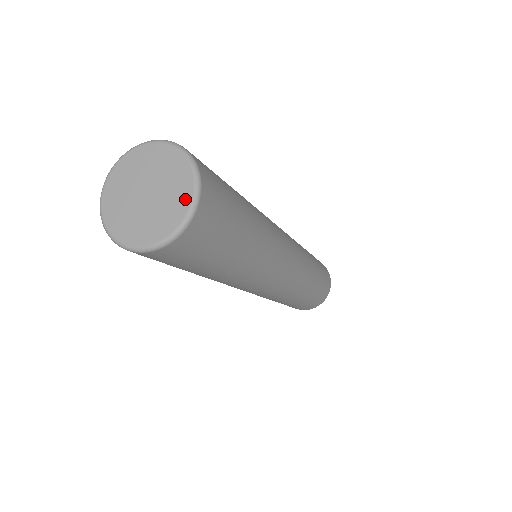
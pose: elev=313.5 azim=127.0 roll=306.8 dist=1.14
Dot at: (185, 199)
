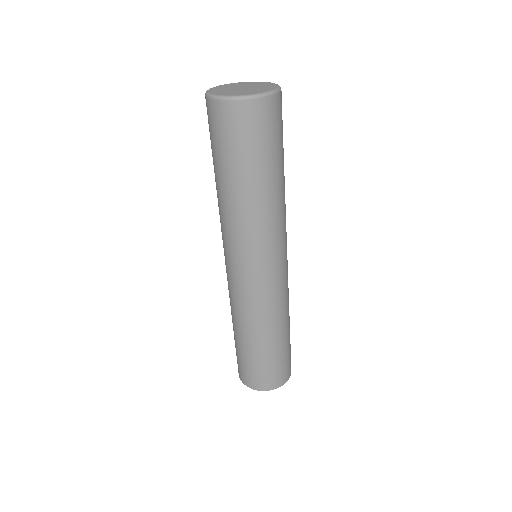
Dot at: (272, 88)
